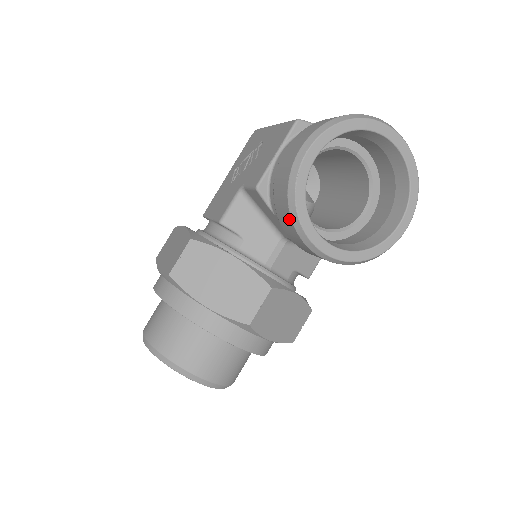
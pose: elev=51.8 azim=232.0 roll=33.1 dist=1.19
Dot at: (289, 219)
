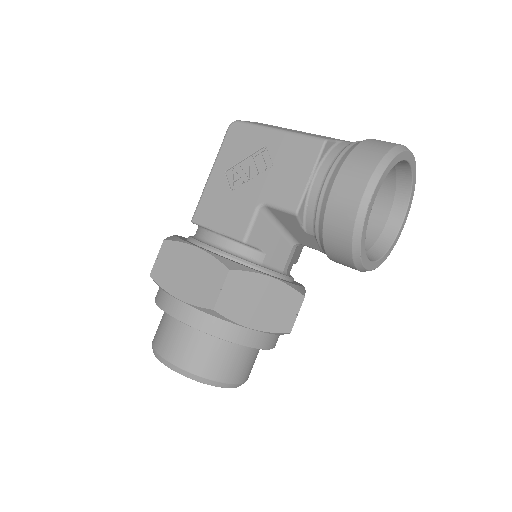
Dot at: (348, 250)
